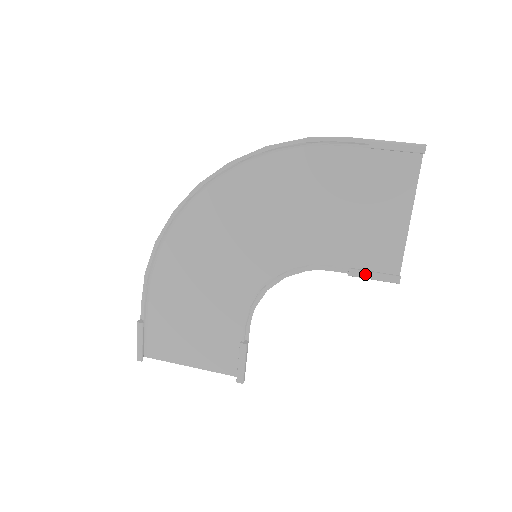
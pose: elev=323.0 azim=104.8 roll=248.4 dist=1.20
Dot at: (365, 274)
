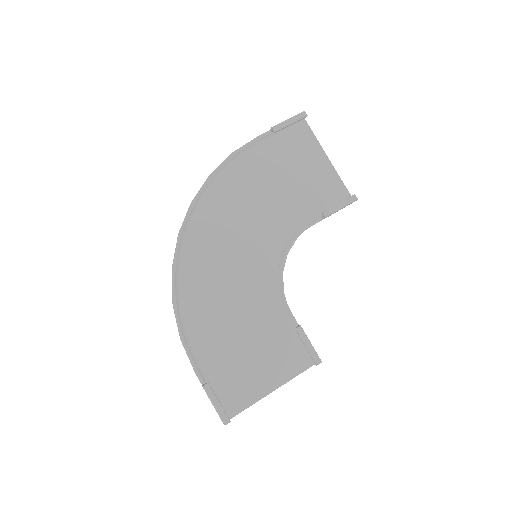
Dot at: (334, 208)
